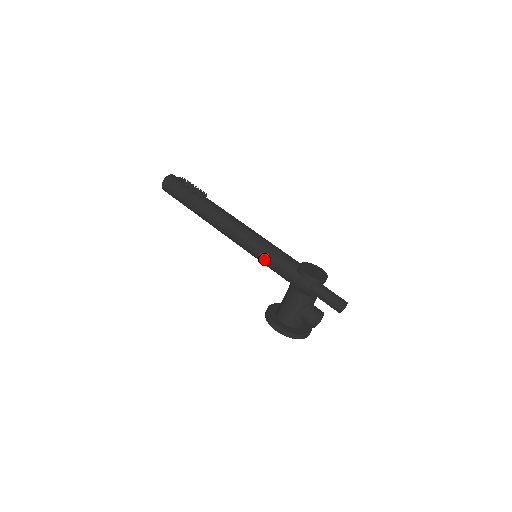
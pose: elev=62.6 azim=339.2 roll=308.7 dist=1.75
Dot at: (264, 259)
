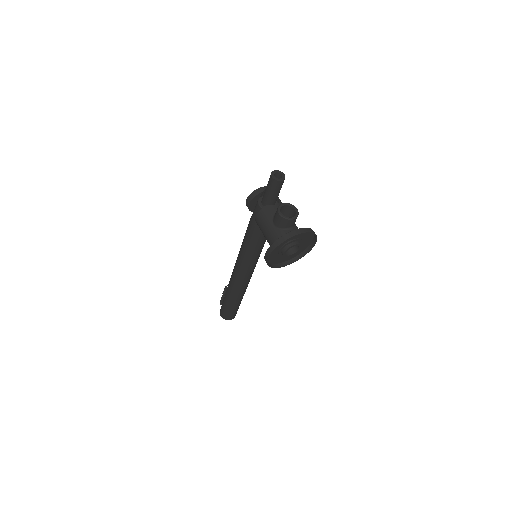
Dot at: (246, 243)
